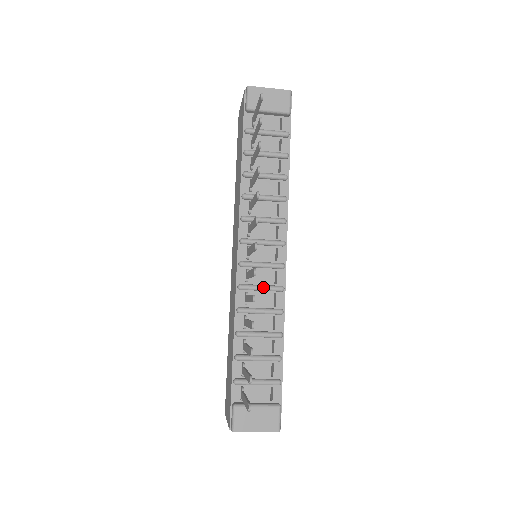
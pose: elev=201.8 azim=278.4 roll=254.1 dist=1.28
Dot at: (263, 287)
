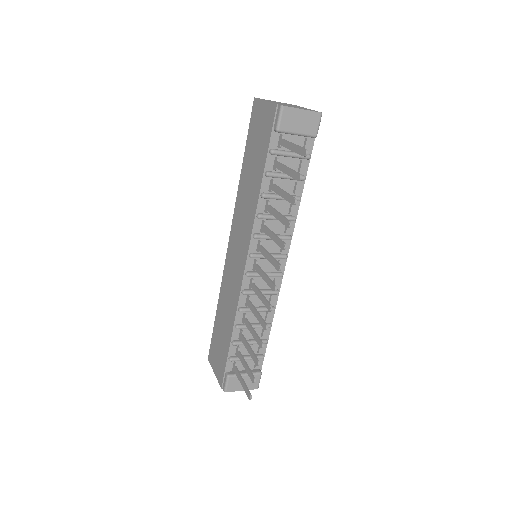
Dot at: (263, 293)
